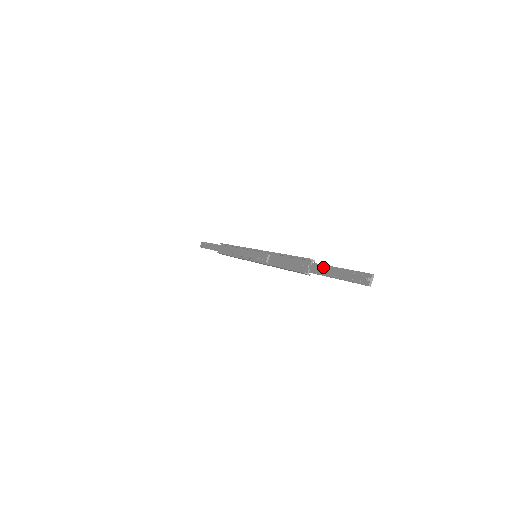
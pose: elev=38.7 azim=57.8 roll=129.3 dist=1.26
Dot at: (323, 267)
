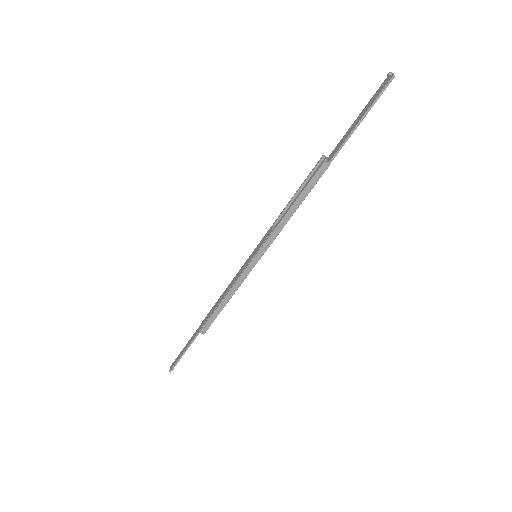
Dot at: (340, 141)
